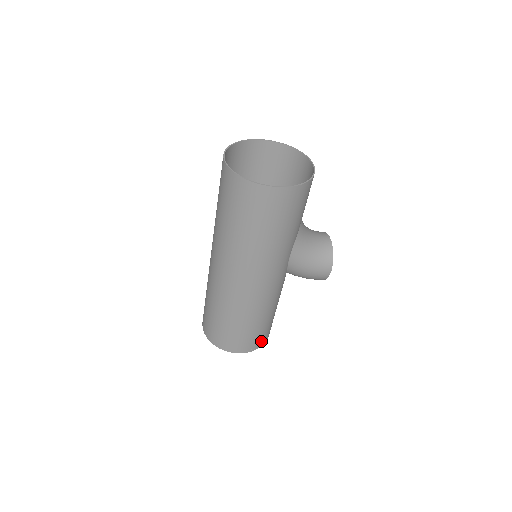
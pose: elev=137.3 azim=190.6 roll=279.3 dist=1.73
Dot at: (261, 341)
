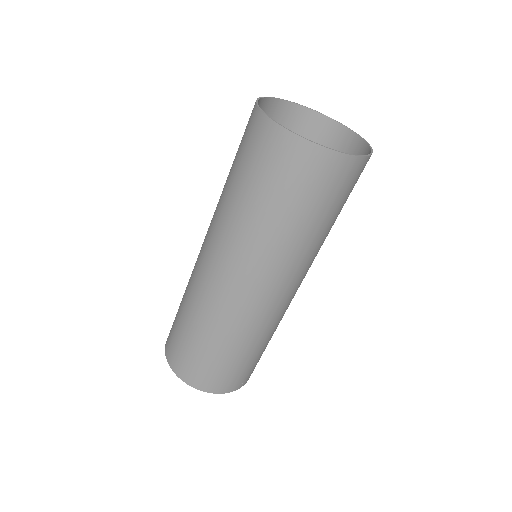
Dot at: occluded
